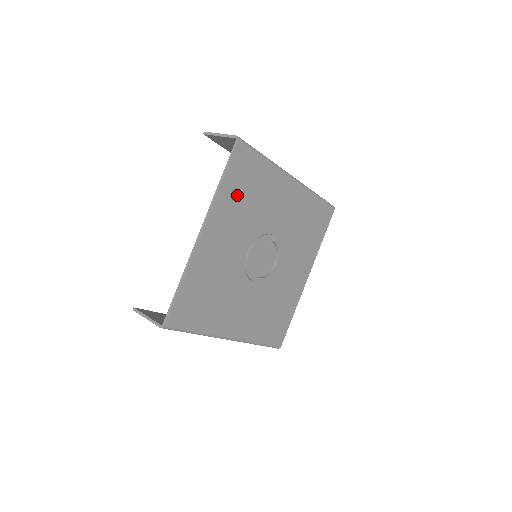
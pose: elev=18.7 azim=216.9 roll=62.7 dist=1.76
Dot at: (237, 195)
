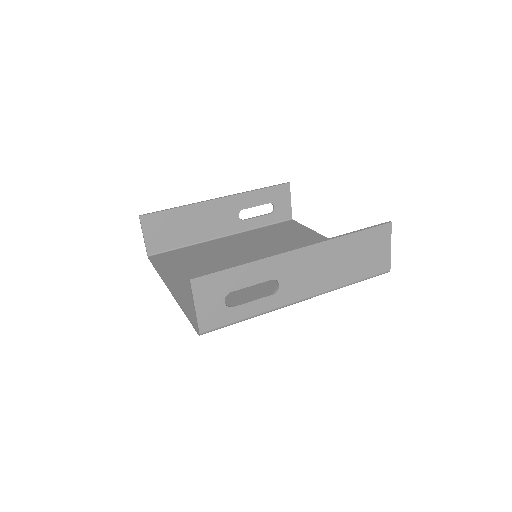
Dot at: occluded
